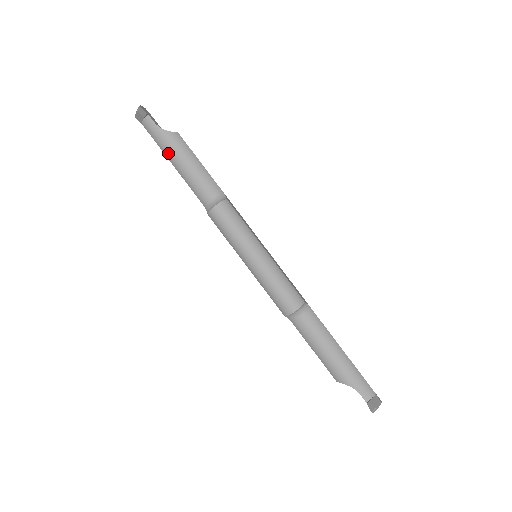
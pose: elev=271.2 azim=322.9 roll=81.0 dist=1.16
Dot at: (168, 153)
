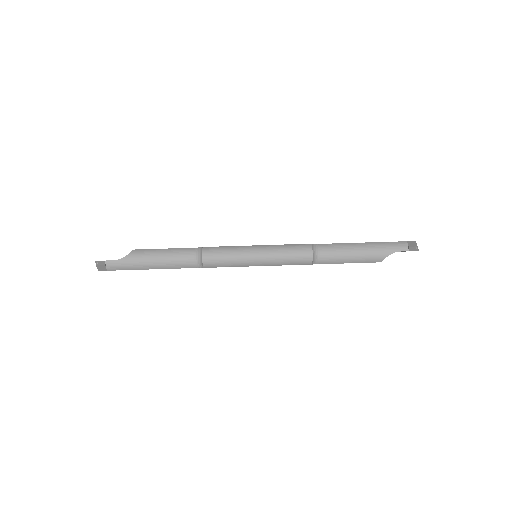
Dot at: (142, 266)
